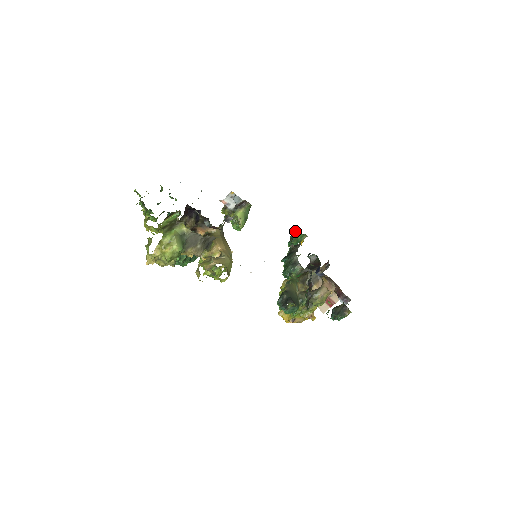
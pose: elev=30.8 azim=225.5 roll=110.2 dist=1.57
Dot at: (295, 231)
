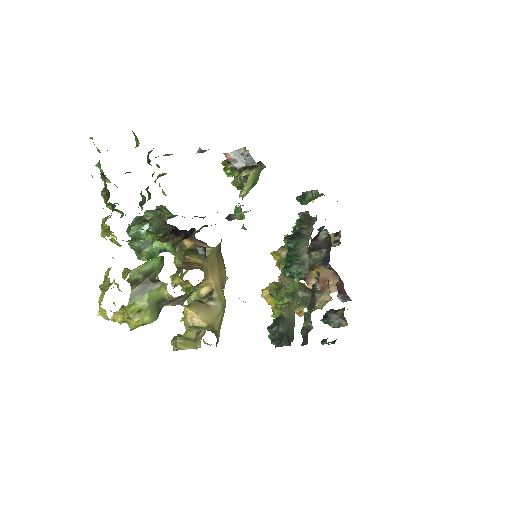
Dot at: (313, 196)
